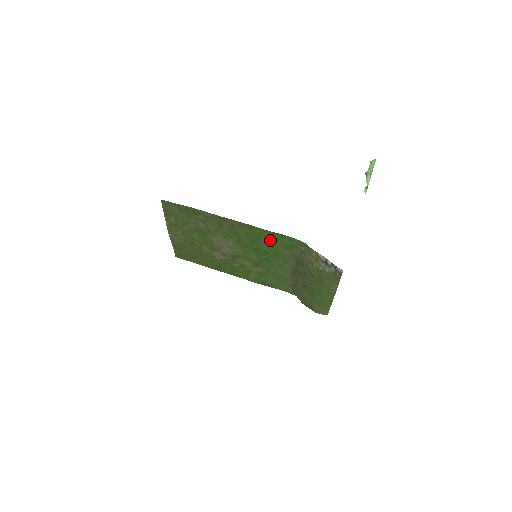
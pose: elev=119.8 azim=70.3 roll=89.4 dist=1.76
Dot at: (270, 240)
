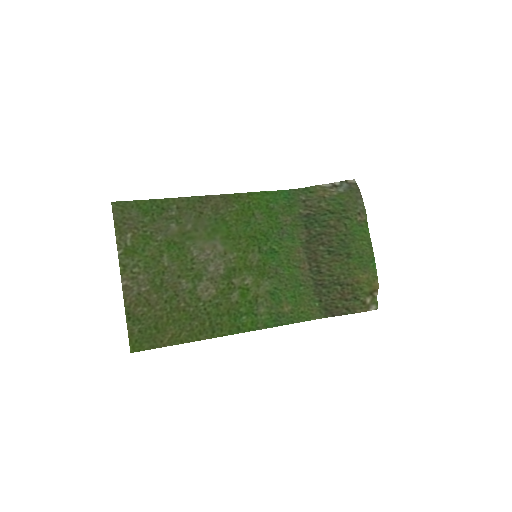
Dot at: (265, 208)
